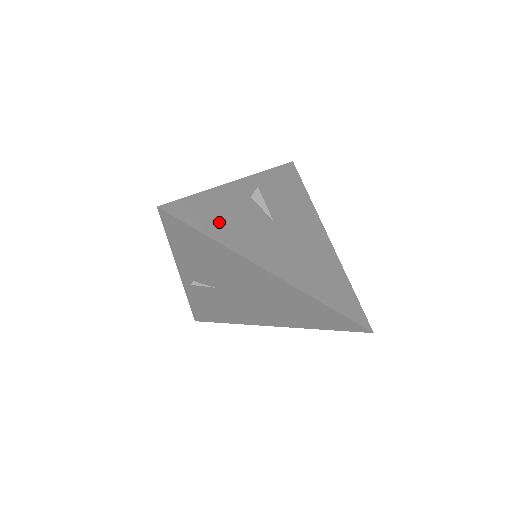
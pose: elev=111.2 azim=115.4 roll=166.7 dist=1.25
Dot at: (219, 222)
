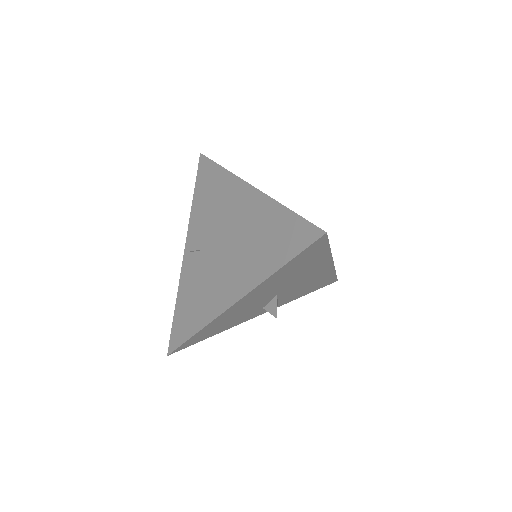
Dot at: occluded
